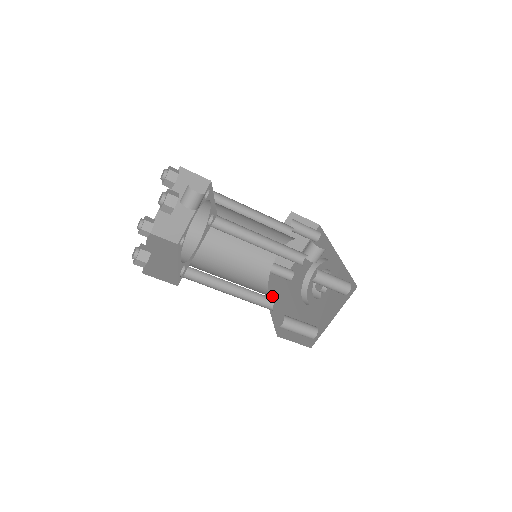
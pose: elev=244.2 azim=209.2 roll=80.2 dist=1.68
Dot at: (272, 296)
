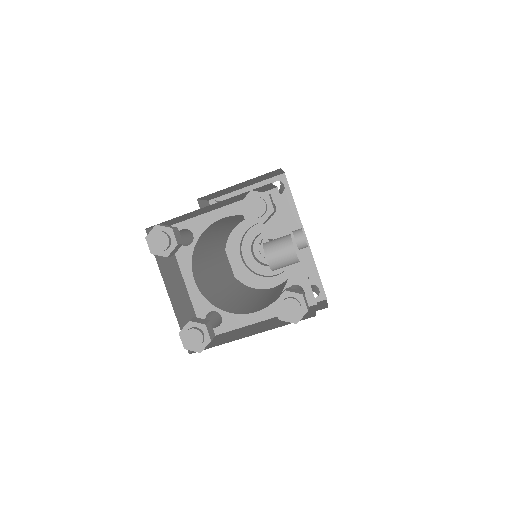
Dot at: occluded
